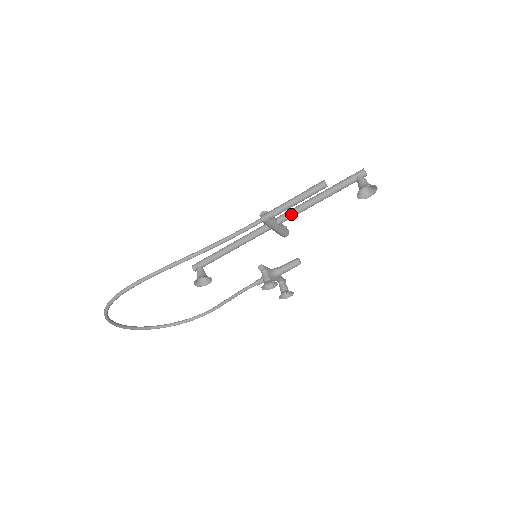
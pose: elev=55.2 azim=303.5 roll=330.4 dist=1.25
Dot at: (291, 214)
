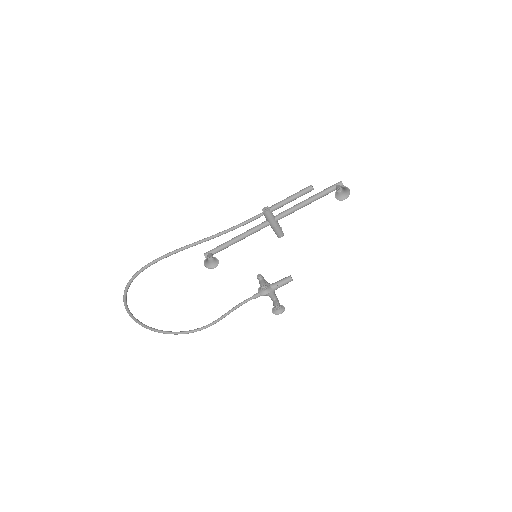
Dot at: (286, 212)
